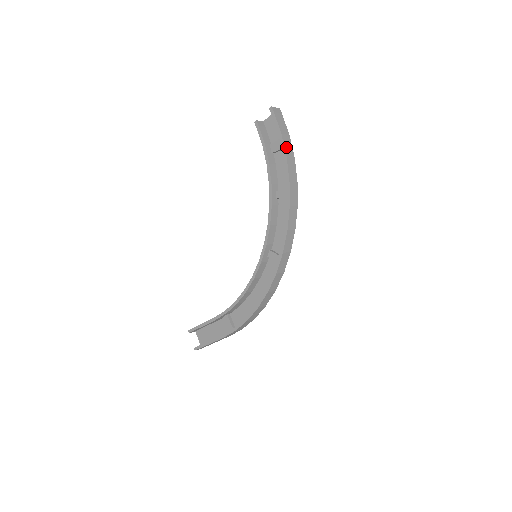
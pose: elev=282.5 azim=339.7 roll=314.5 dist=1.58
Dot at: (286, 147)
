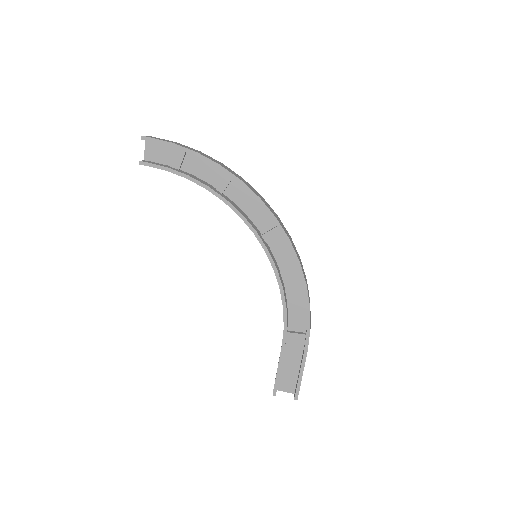
Dot at: (187, 148)
